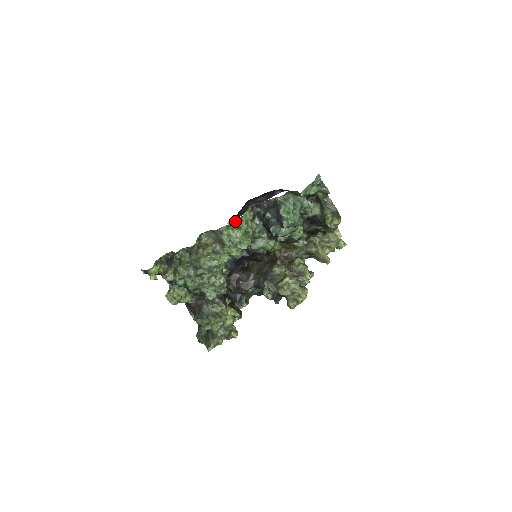
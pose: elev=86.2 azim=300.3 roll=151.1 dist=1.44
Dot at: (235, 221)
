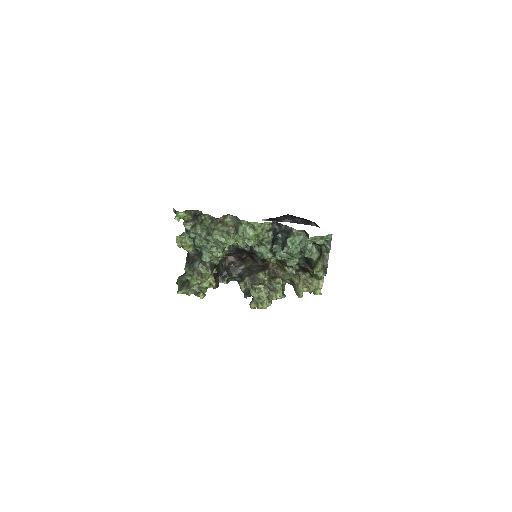
Dot at: (255, 223)
